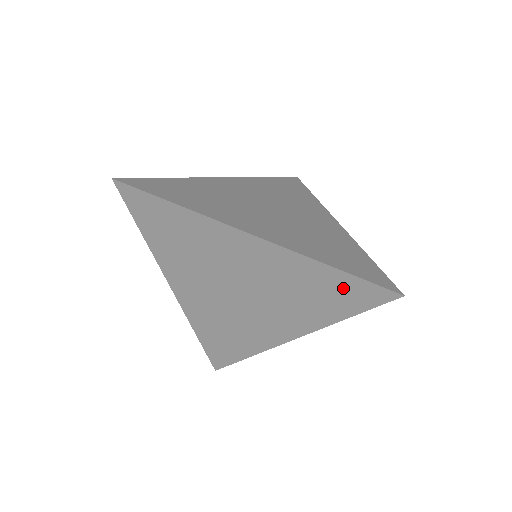
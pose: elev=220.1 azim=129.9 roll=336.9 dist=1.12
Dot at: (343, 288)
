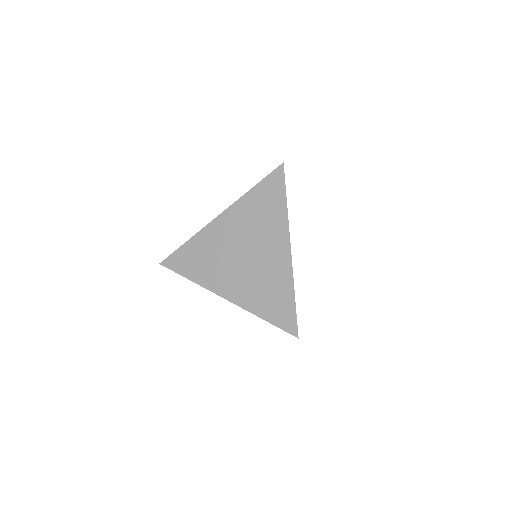
Dot at: (266, 191)
